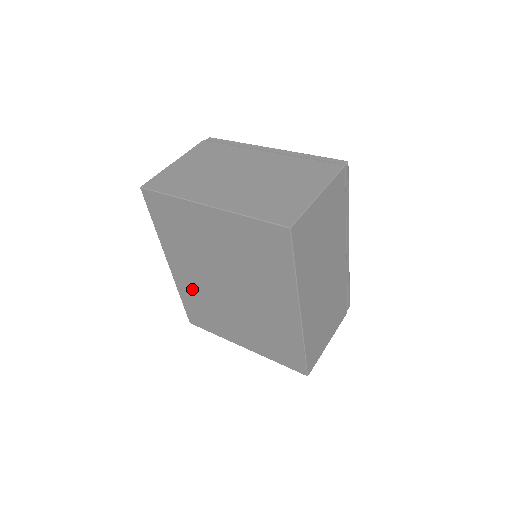
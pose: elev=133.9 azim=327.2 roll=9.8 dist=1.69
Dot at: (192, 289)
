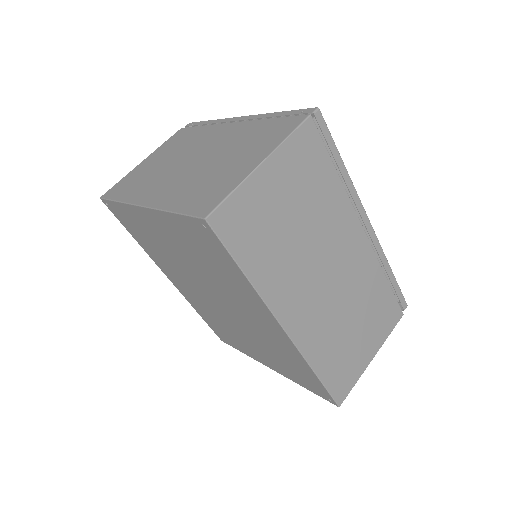
Dot at: (198, 304)
